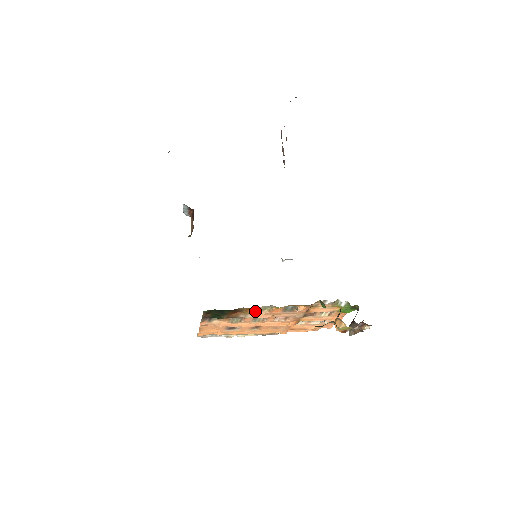
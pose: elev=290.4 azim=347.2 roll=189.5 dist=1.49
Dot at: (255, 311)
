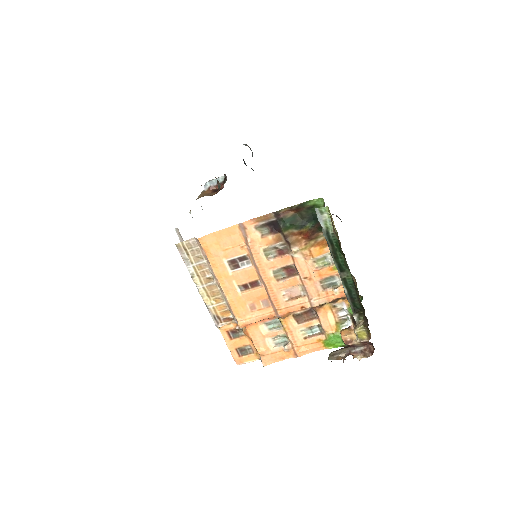
Dot at: (315, 253)
